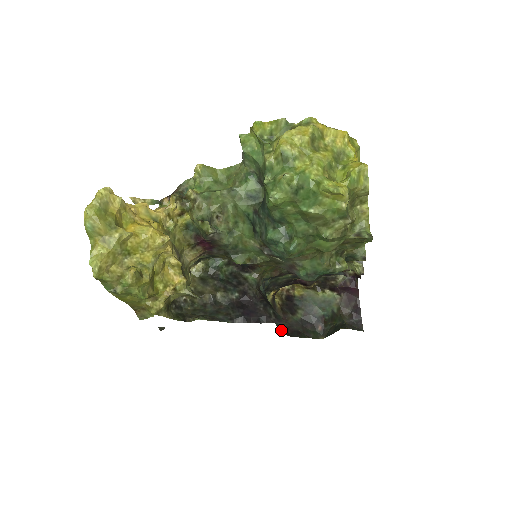
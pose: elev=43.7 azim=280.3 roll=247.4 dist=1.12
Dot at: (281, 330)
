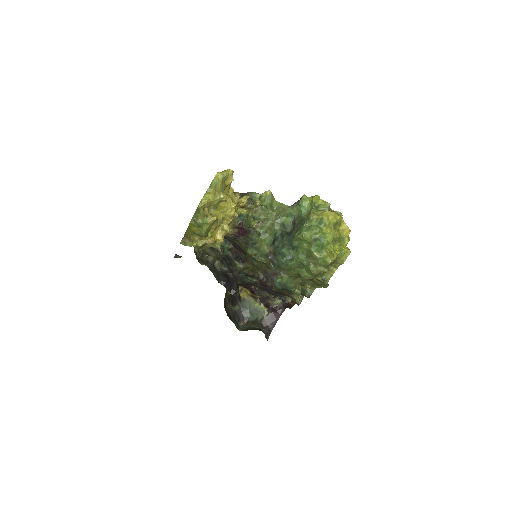
Dot at: occluded
